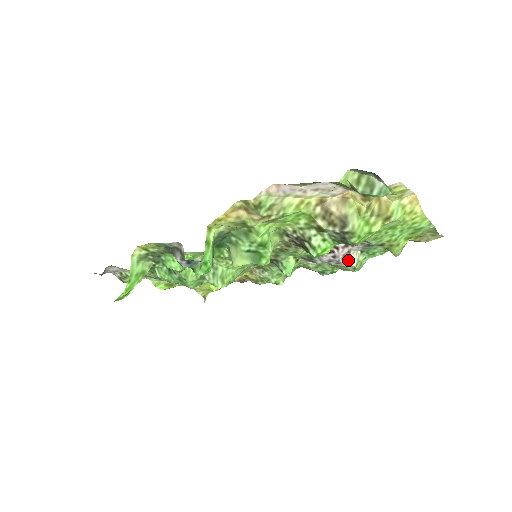
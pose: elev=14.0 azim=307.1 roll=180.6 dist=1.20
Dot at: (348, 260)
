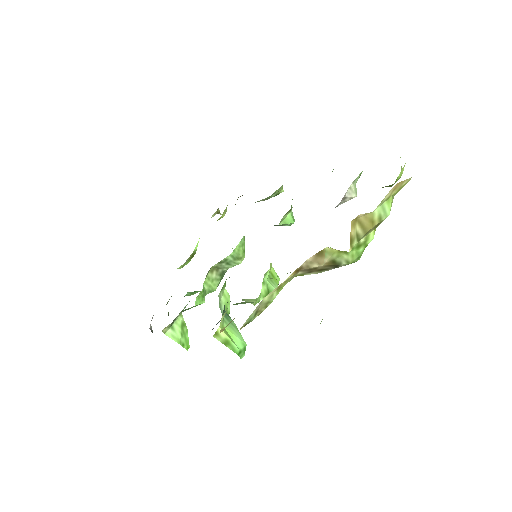
Dot at: (346, 200)
